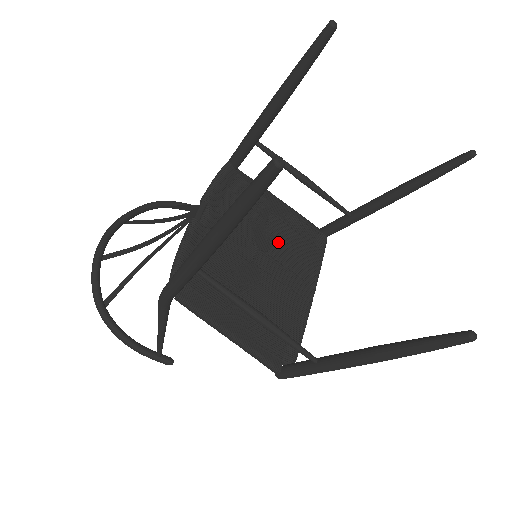
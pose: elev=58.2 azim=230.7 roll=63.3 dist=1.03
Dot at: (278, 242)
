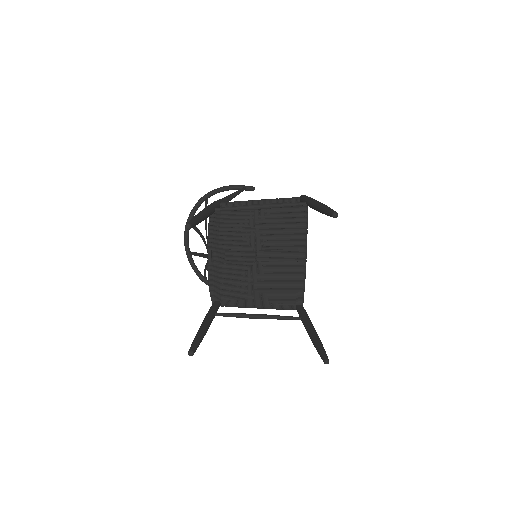
Dot at: (268, 236)
